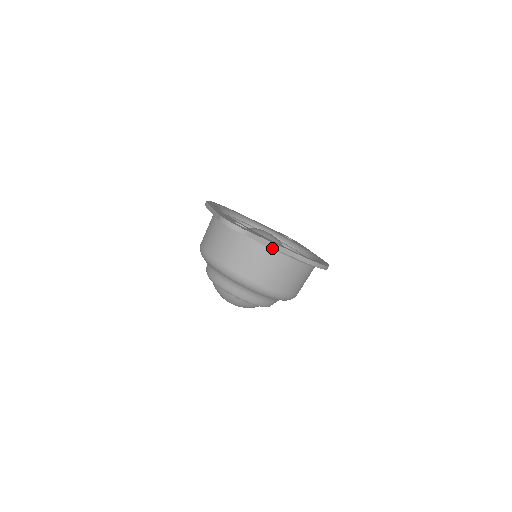
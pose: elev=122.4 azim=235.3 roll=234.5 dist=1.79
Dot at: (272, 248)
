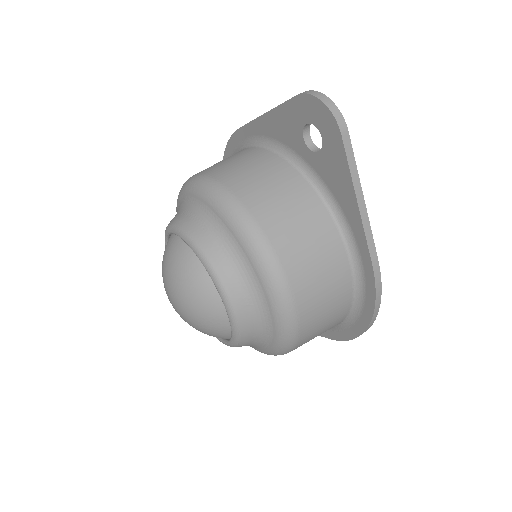
Dot at: (334, 215)
